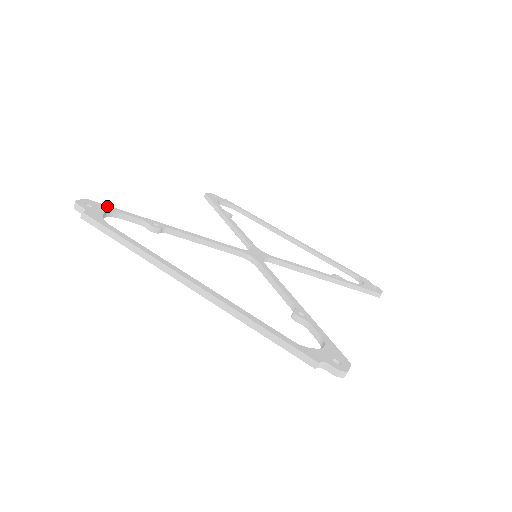
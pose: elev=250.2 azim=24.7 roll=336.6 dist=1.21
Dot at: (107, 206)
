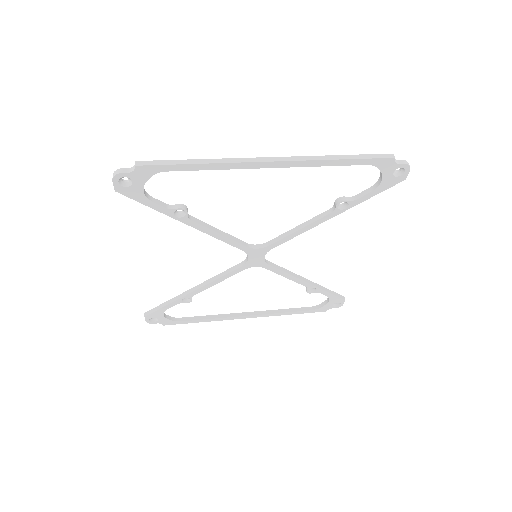
Dot at: (134, 193)
